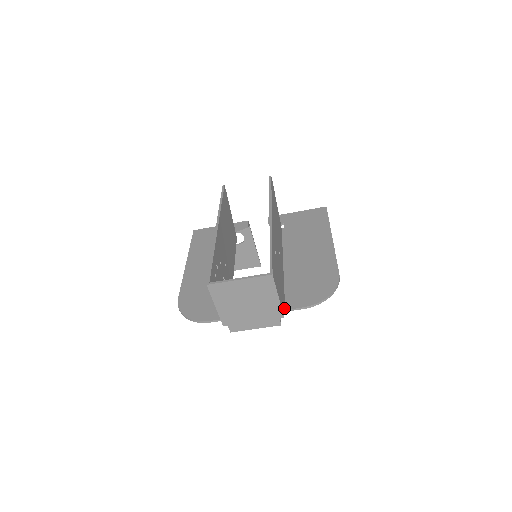
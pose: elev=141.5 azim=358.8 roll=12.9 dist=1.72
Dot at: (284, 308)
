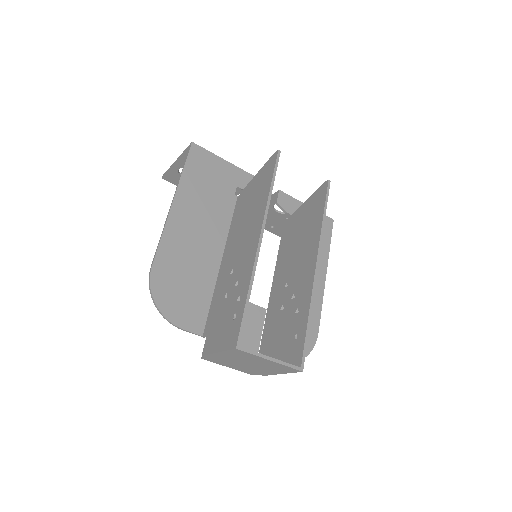
Dot at: occluded
